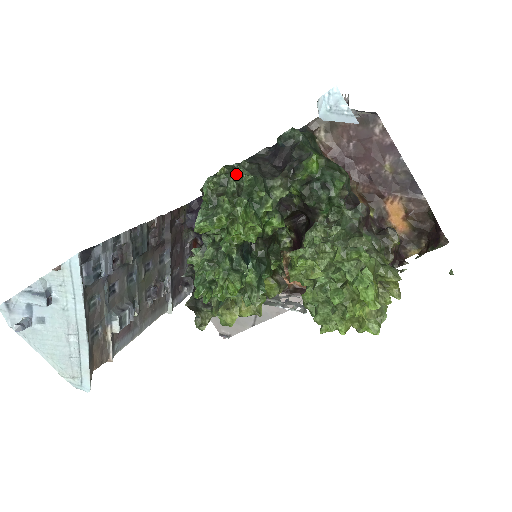
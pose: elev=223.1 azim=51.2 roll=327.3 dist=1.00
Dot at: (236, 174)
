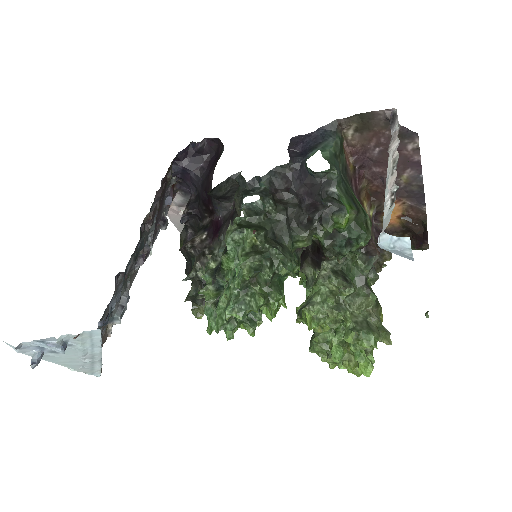
Dot at: (271, 255)
